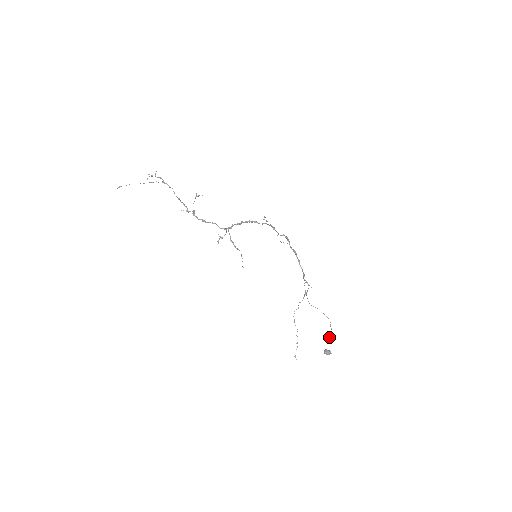
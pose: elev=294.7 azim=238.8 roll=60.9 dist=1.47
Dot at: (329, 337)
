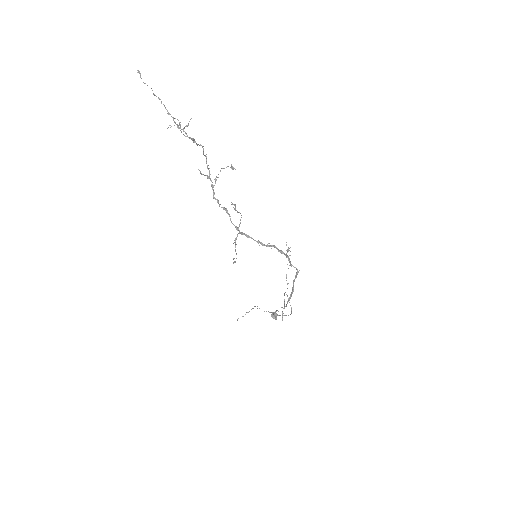
Dot at: (283, 315)
